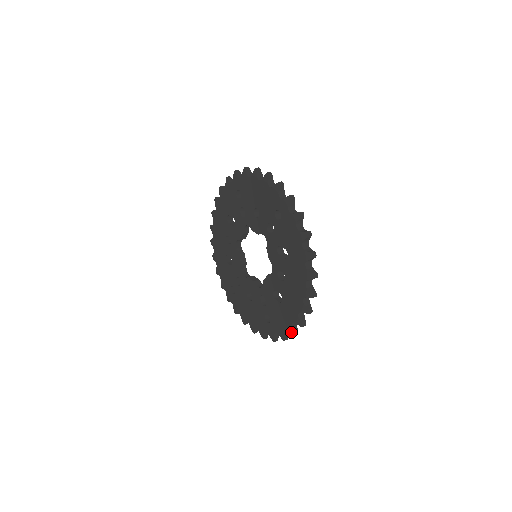
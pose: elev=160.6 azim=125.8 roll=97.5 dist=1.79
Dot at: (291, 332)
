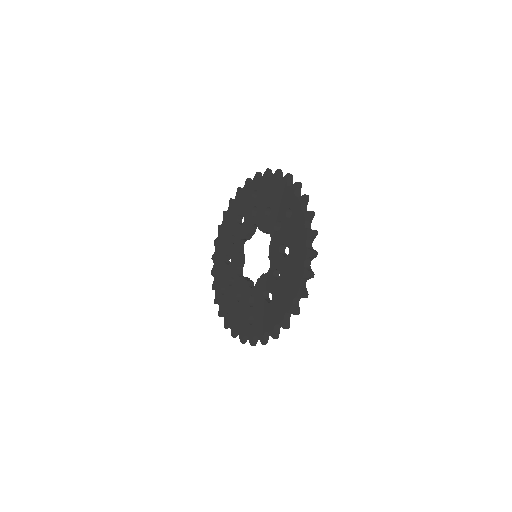
Dot at: (272, 334)
